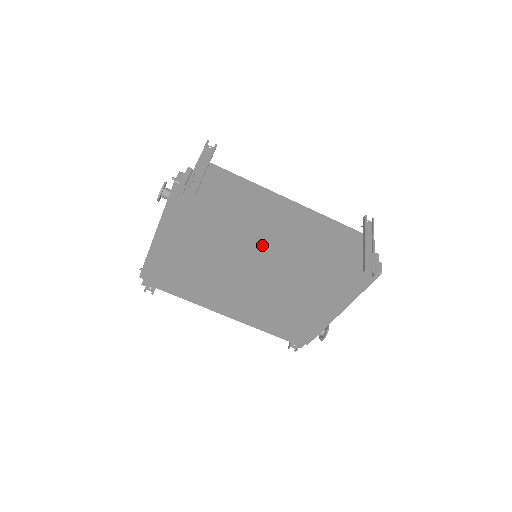
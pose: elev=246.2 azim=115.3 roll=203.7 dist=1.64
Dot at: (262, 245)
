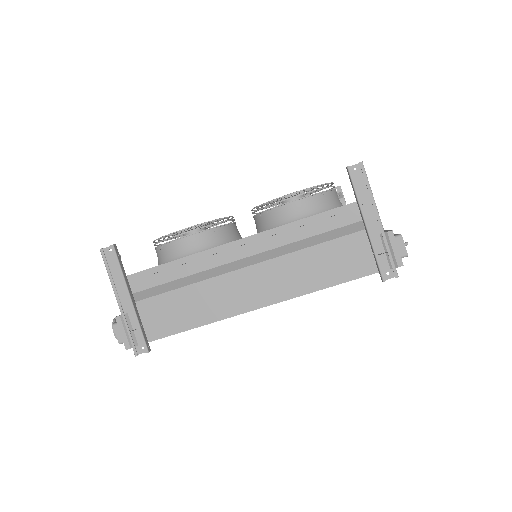
Dot at: occluded
